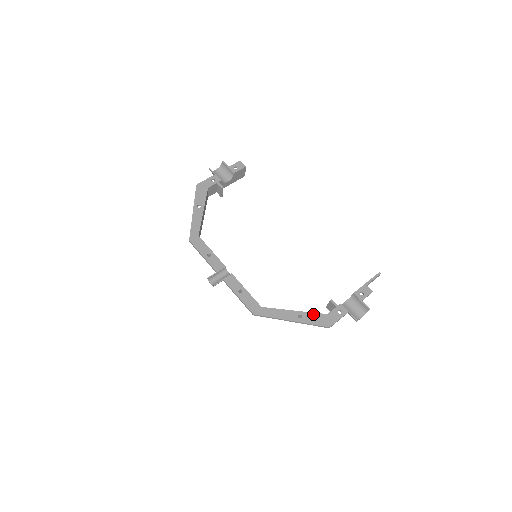
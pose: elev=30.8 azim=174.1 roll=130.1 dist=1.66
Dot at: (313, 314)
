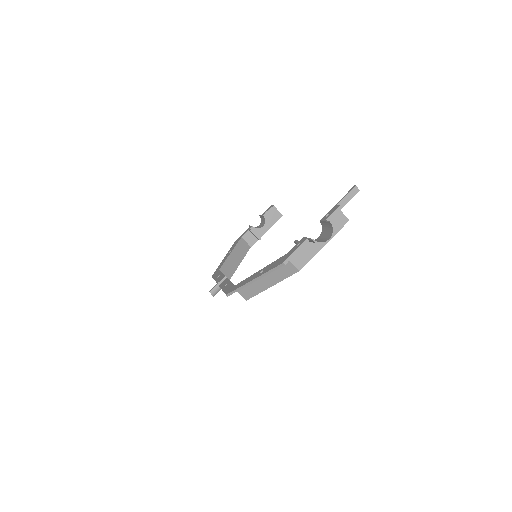
Dot at: (273, 262)
